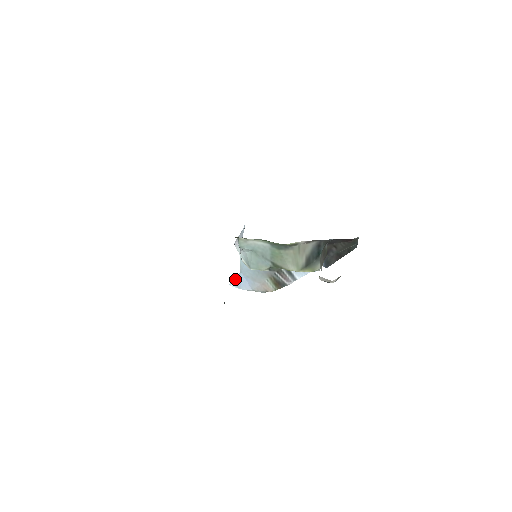
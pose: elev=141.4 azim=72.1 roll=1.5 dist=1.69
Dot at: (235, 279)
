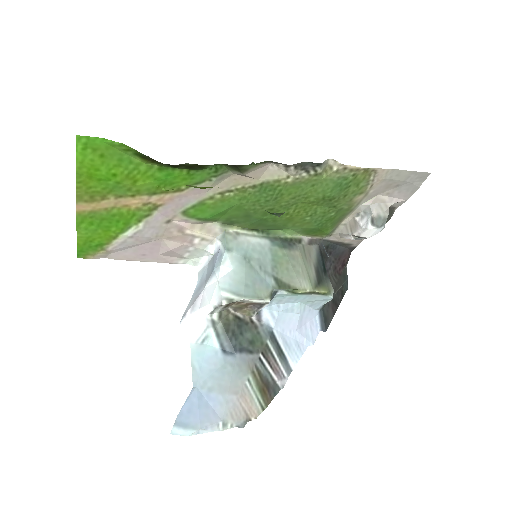
Dot at: (183, 410)
